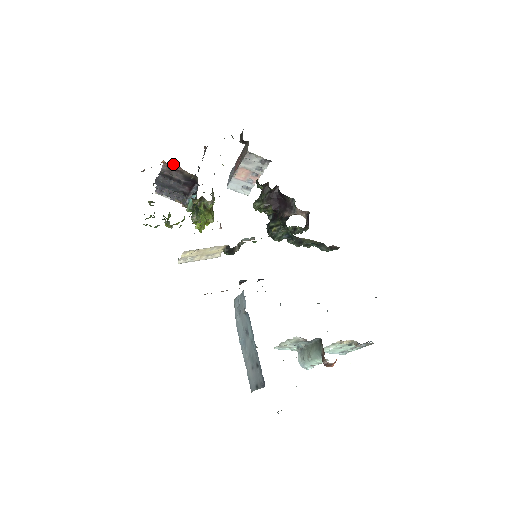
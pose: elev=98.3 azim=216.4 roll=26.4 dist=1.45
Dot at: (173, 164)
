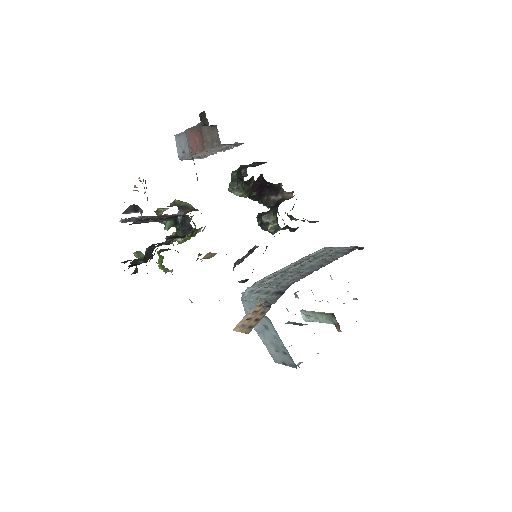
Dot at: (158, 215)
